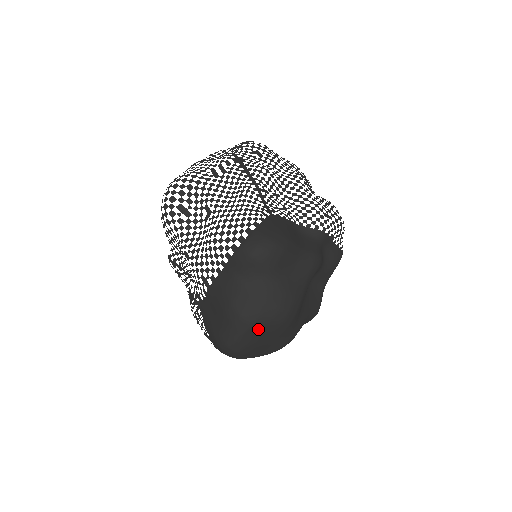
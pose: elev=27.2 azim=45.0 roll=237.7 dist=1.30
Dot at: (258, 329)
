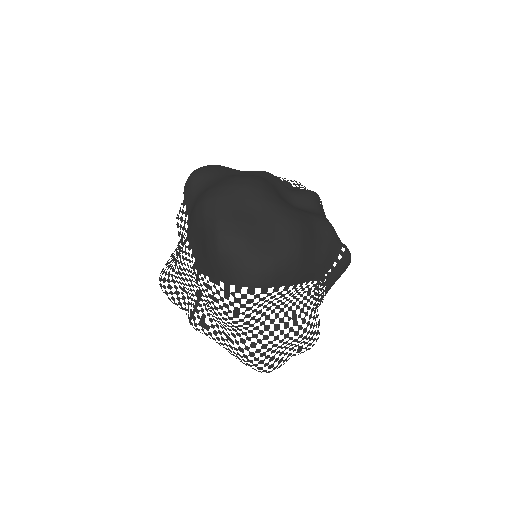
Dot at: (228, 198)
